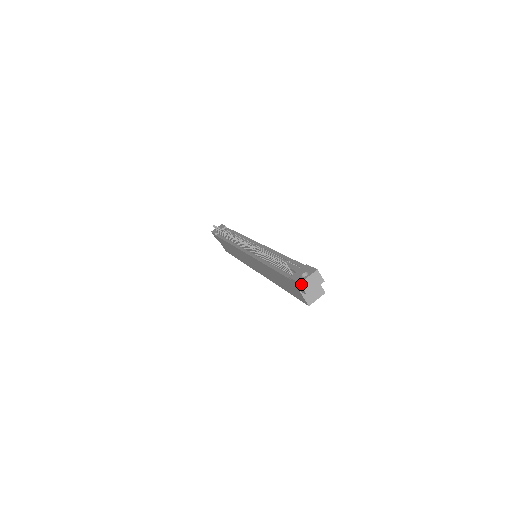
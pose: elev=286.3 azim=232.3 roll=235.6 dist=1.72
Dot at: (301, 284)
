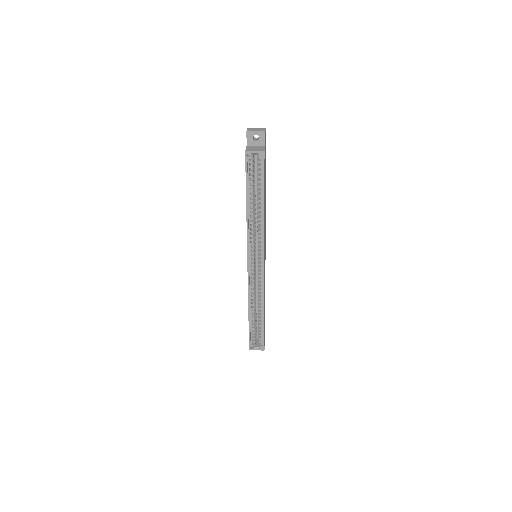
Dot at: (248, 129)
